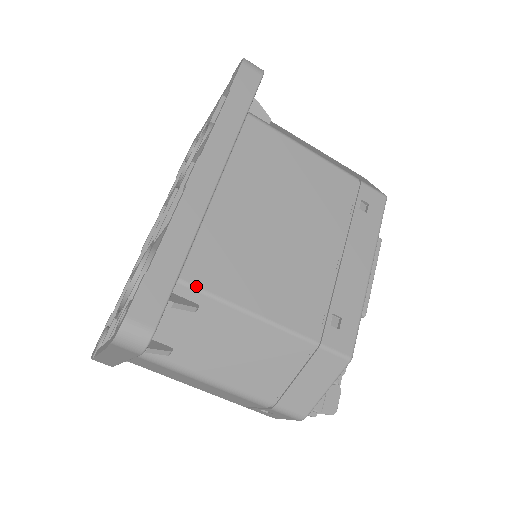
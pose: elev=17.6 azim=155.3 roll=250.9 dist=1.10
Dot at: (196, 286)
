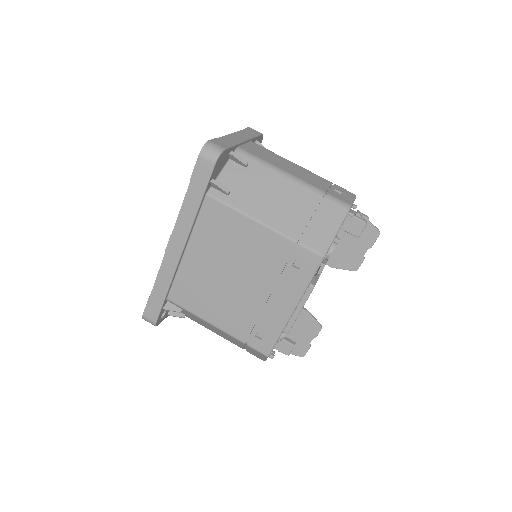
Dot at: (176, 303)
